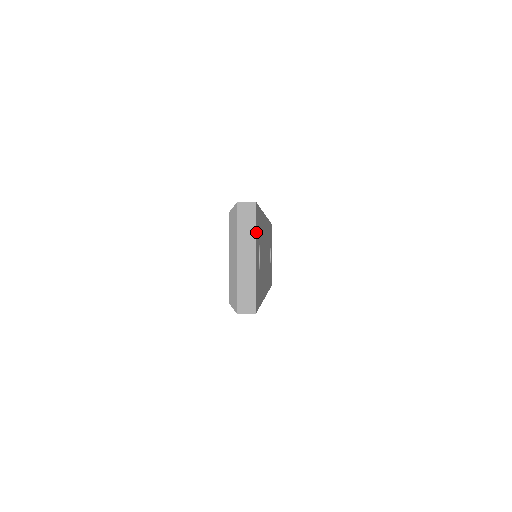
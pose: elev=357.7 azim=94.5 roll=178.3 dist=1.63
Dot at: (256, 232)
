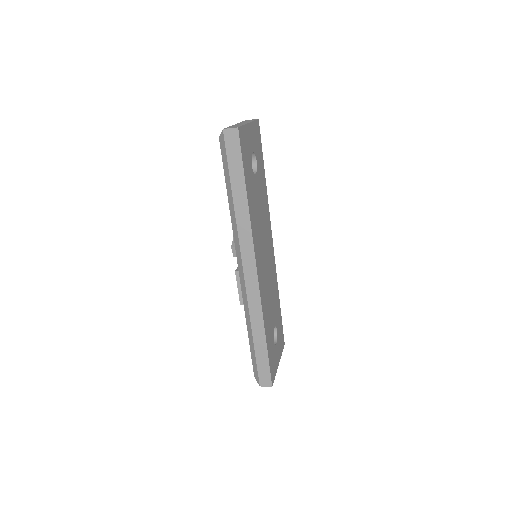
Dot at: (254, 127)
